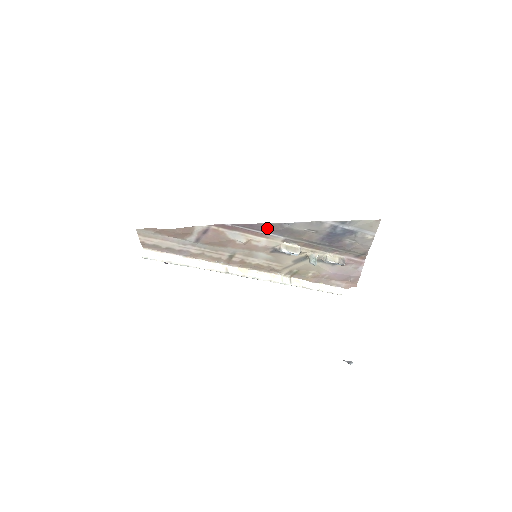
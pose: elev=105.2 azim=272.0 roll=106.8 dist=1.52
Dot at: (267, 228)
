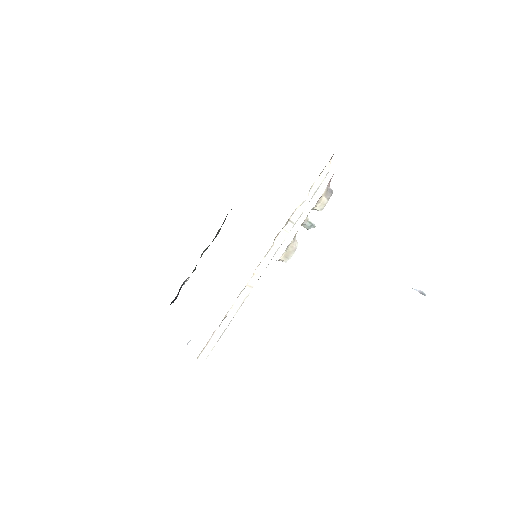
Dot at: occluded
